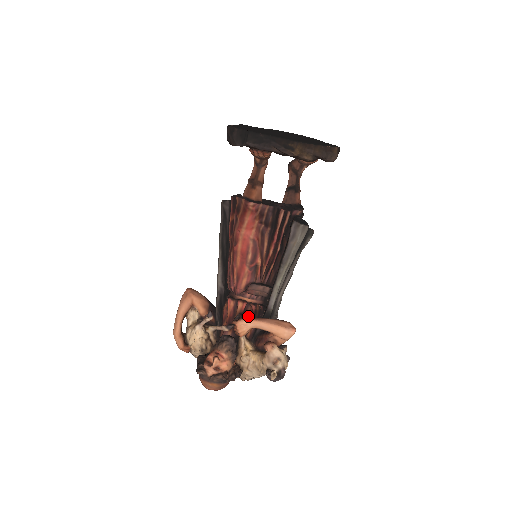
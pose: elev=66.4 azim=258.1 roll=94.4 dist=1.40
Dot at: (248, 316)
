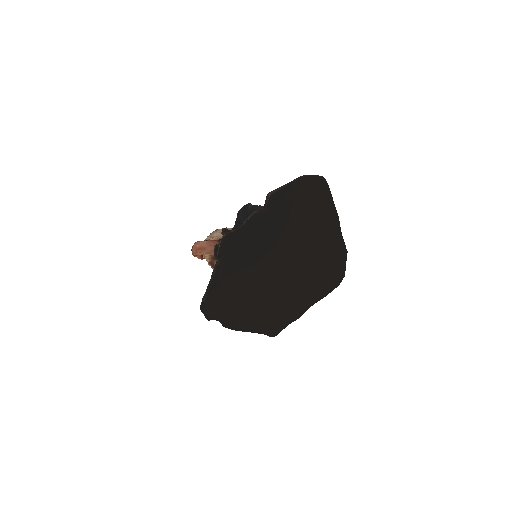
Dot at: occluded
